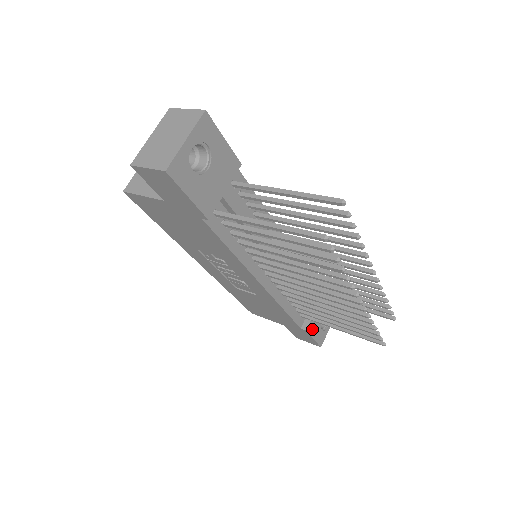
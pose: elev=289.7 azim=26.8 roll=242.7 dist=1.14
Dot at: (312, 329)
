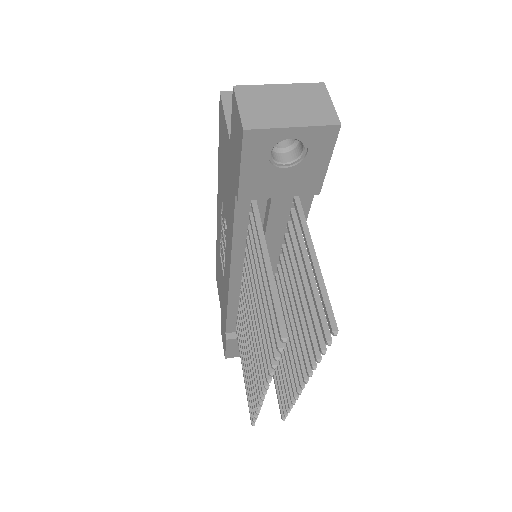
Dot at: (233, 343)
